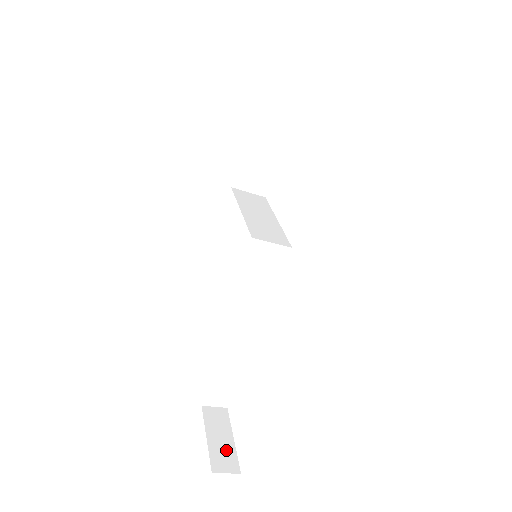
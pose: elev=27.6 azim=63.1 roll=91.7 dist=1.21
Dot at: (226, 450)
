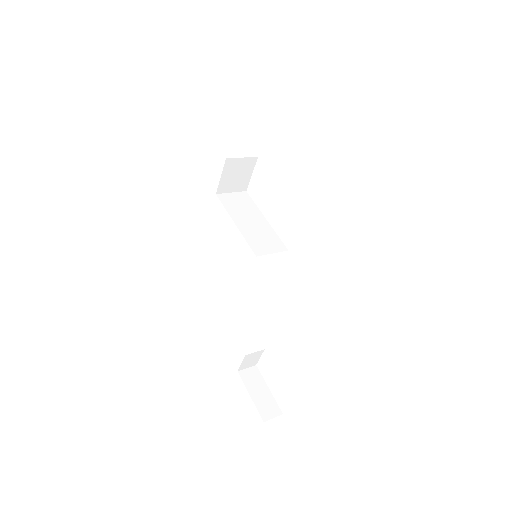
Dot at: (267, 400)
